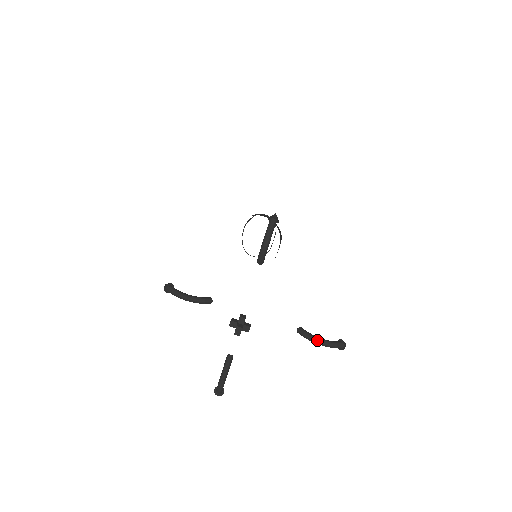
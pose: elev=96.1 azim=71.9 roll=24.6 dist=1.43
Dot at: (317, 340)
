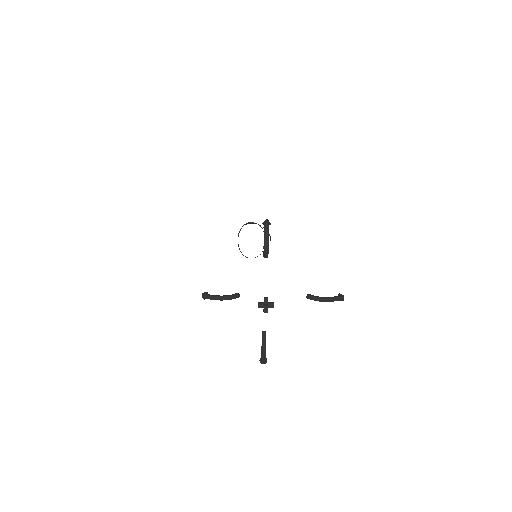
Dot at: (323, 299)
